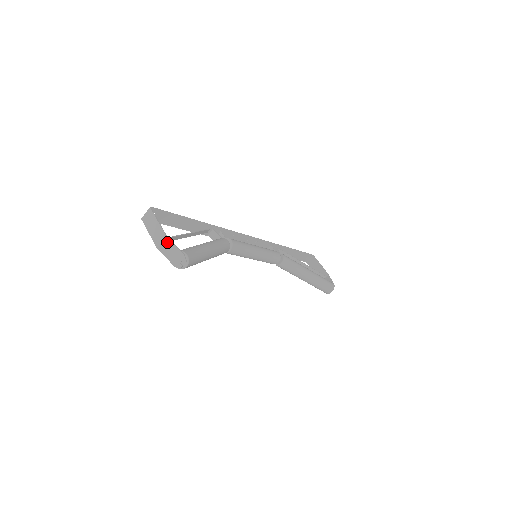
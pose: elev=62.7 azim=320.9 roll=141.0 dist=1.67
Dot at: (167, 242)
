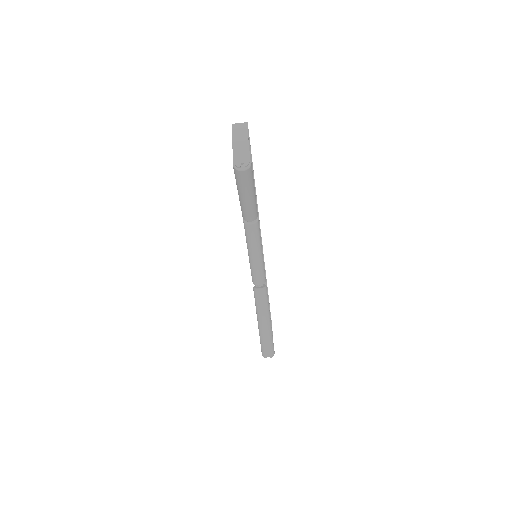
Dot at: (245, 144)
